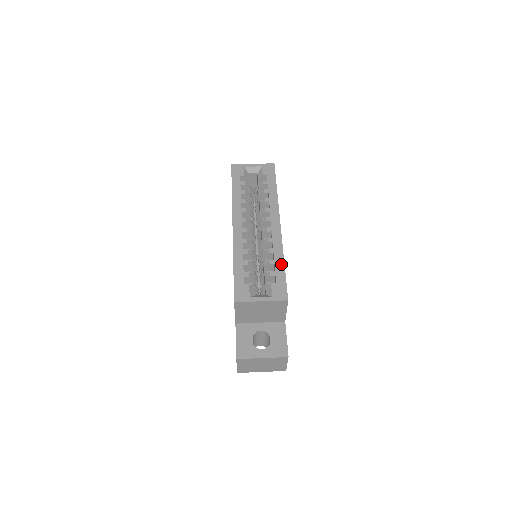
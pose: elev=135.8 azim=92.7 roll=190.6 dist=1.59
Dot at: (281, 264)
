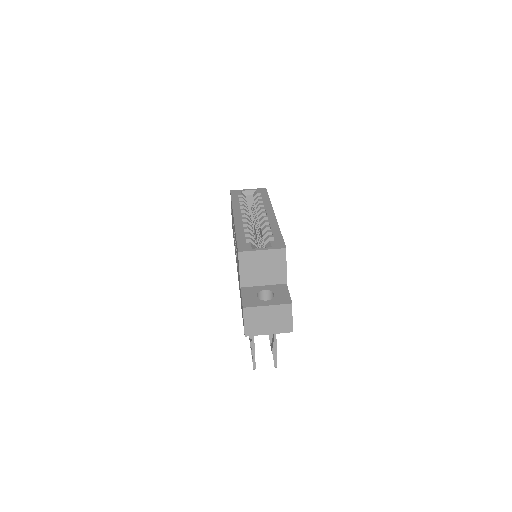
Dot at: (278, 231)
